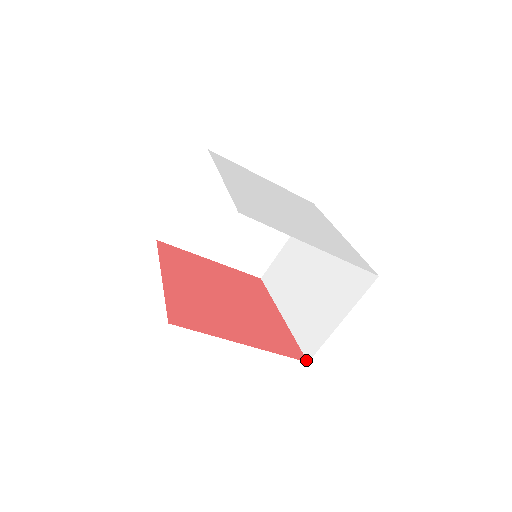
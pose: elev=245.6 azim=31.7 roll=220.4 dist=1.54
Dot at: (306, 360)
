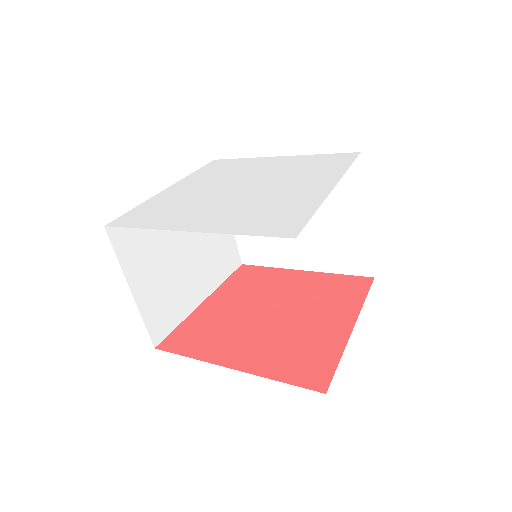
Dot at: (326, 390)
